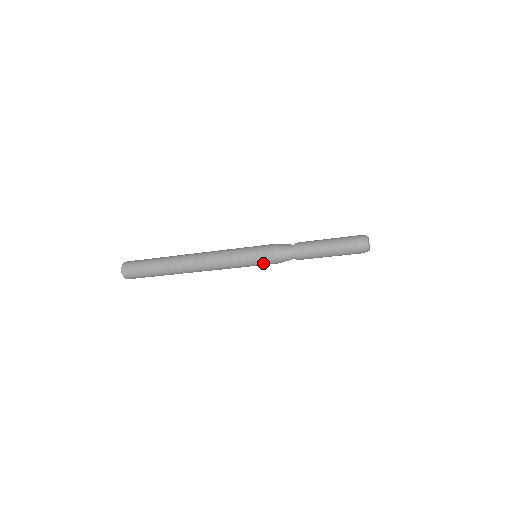
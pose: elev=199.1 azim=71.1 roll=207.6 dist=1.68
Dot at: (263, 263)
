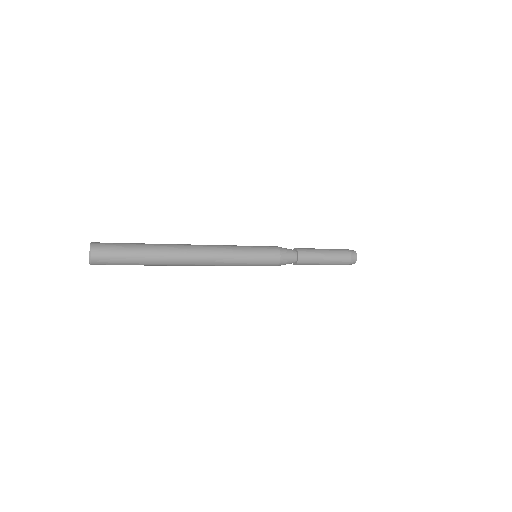
Dot at: occluded
